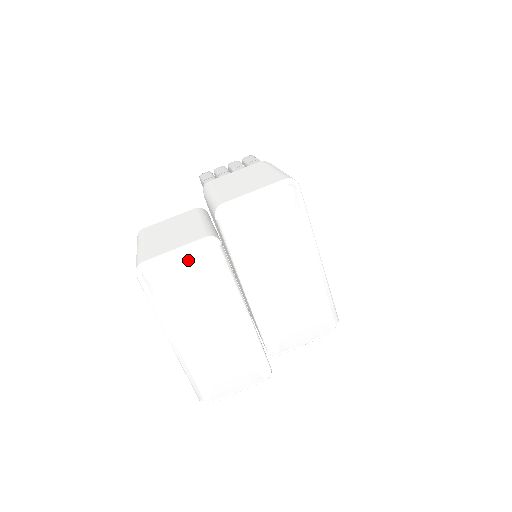
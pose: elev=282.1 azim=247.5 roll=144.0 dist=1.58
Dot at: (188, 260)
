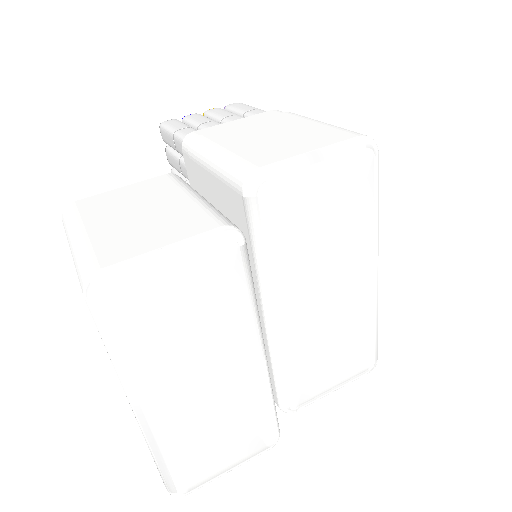
Dot at: (187, 268)
